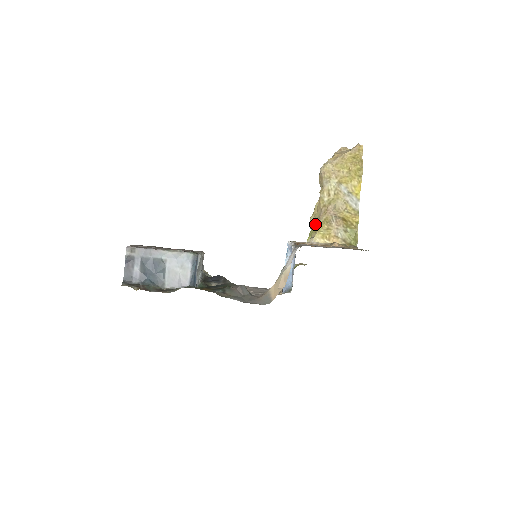
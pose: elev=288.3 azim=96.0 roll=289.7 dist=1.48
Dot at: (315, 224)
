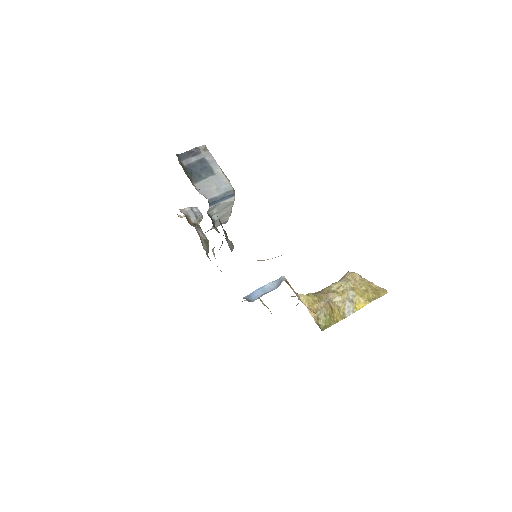
Dot at: occluded
